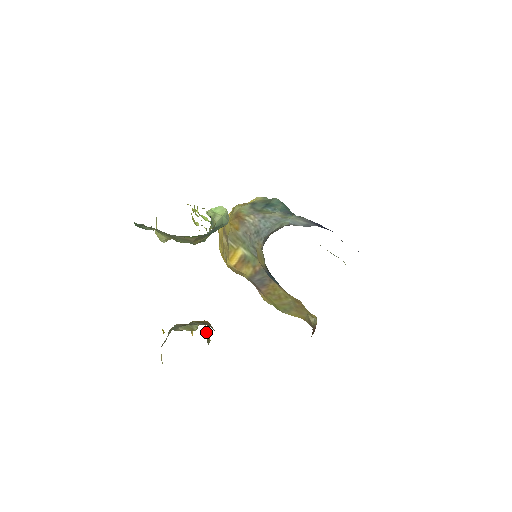
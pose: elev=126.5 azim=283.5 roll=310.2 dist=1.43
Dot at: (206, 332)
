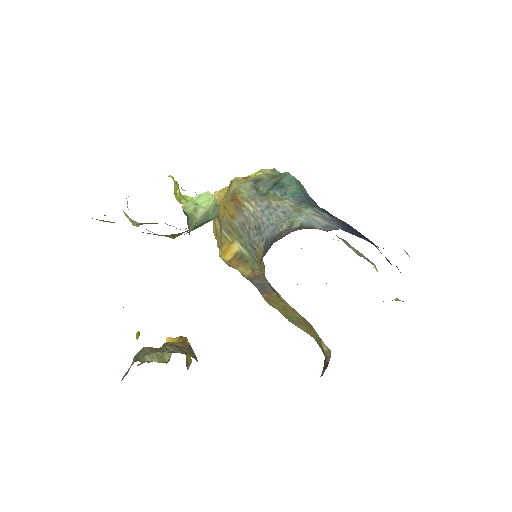
Dot at: occluded
